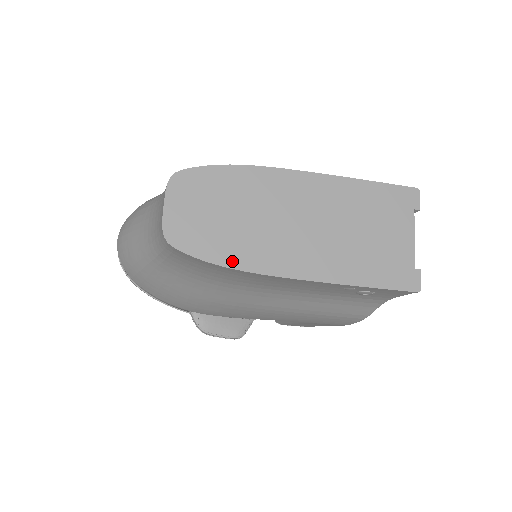
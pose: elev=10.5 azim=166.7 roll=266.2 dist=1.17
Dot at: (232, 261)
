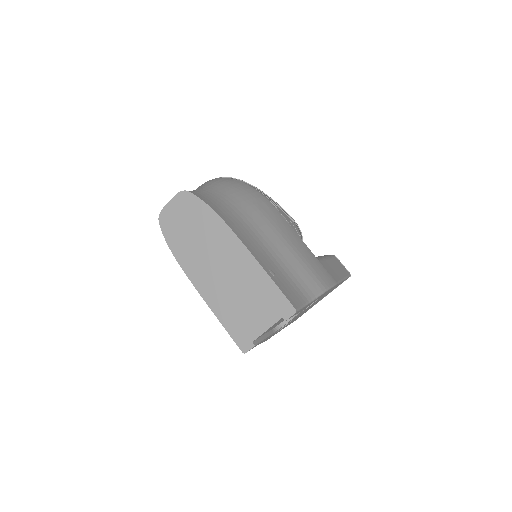
Dot at: (175, 251)
